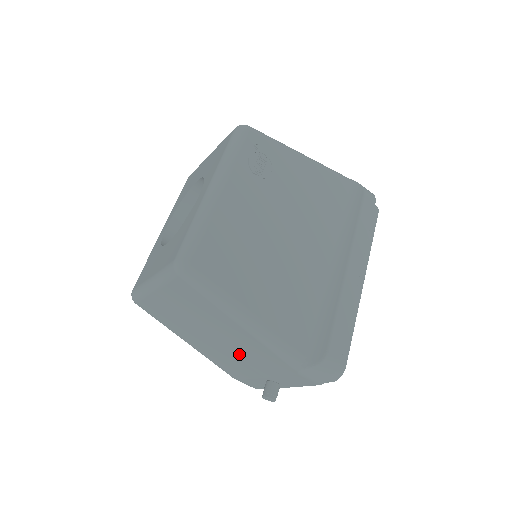
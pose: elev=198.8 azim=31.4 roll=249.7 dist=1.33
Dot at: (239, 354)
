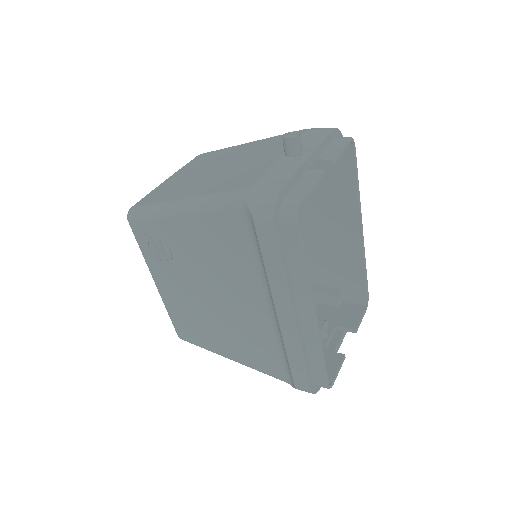
Dot at: occluded
